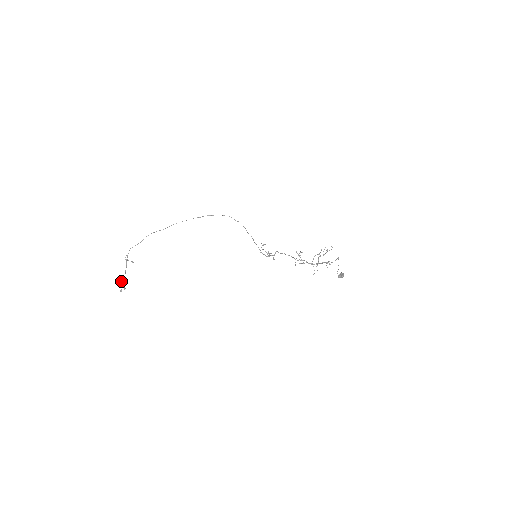
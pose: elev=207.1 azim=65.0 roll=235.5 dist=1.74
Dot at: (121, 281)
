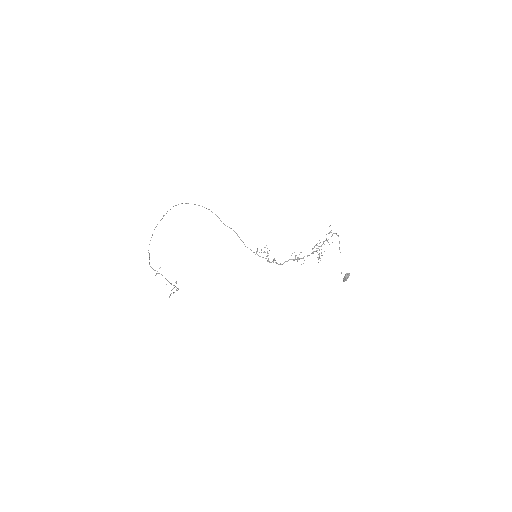
Dot at: occluded
